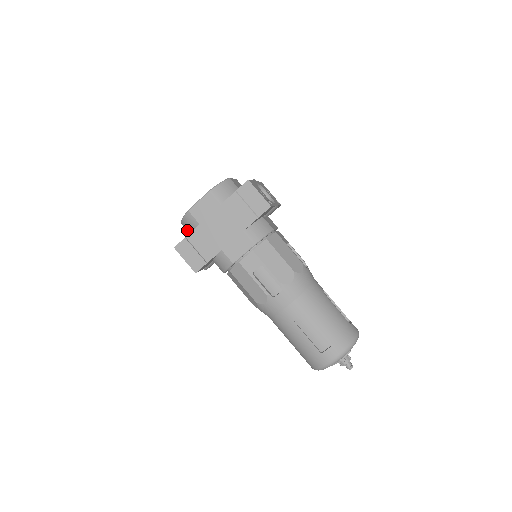
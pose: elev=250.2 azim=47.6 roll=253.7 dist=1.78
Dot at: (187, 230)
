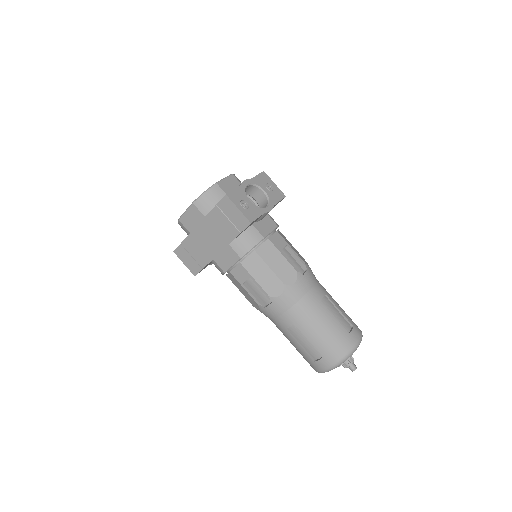
Dot at: occluded
